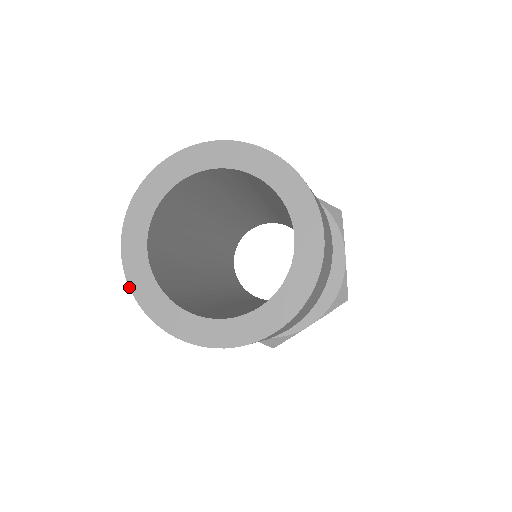
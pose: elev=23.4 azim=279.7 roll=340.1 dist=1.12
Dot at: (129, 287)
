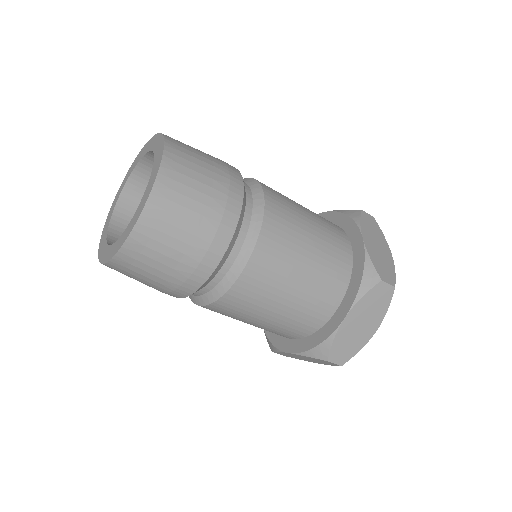
Dot at: (98, 253)
